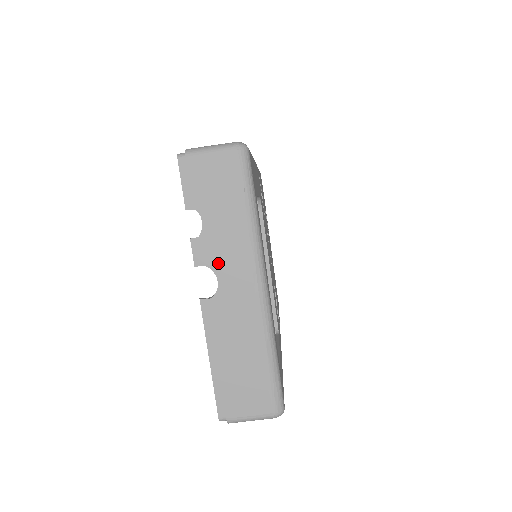
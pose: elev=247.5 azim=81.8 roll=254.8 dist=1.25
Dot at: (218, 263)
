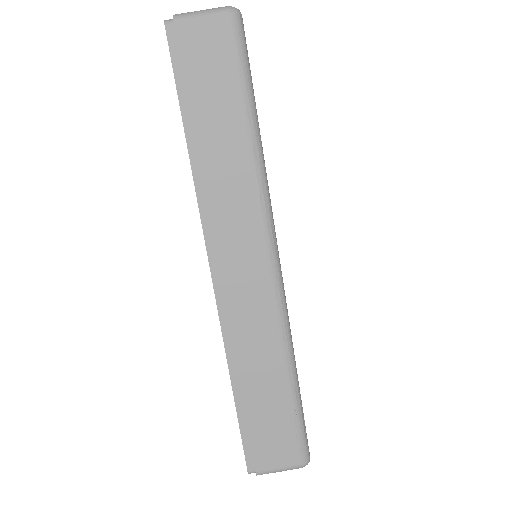
Dot at: occluded
